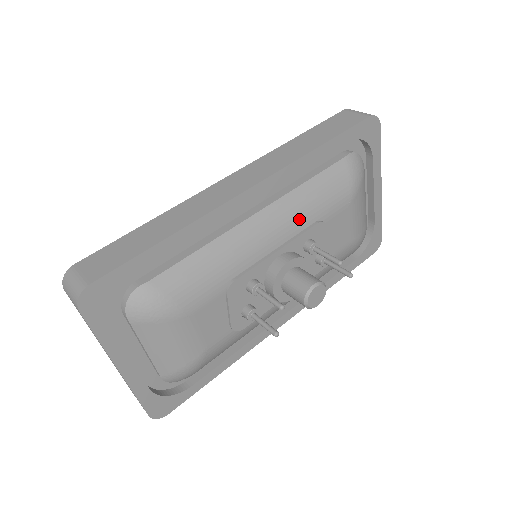
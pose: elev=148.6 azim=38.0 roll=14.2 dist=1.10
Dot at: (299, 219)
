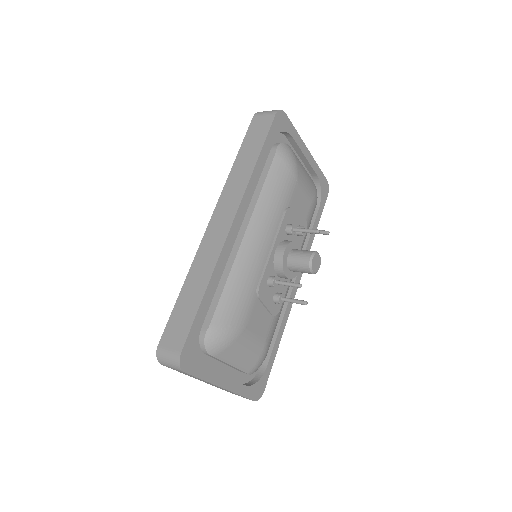
Dot at: (273, 218)
